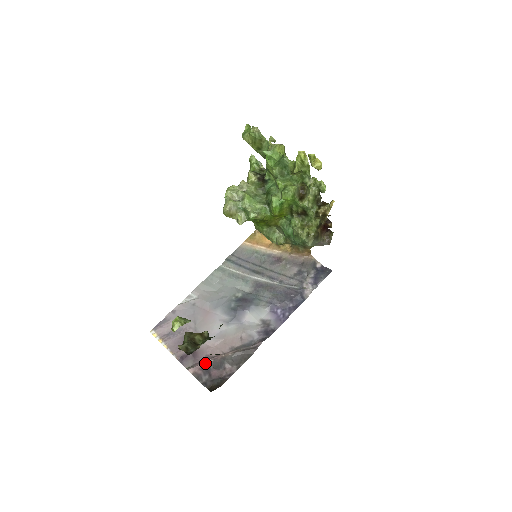
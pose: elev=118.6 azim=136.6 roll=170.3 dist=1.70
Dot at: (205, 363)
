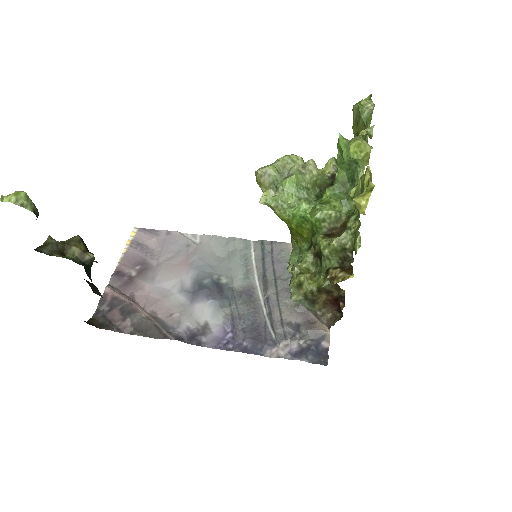
Dot at: (121, 297)
